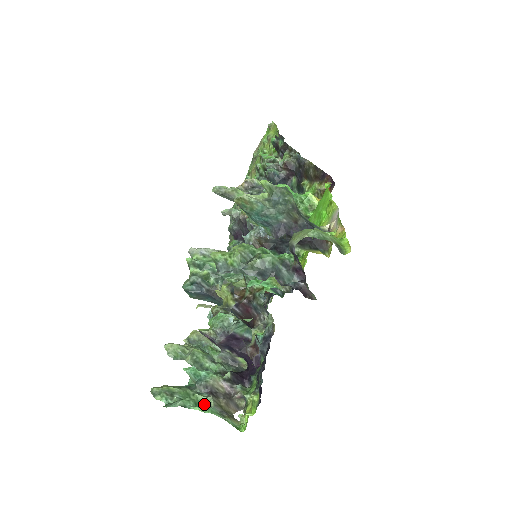
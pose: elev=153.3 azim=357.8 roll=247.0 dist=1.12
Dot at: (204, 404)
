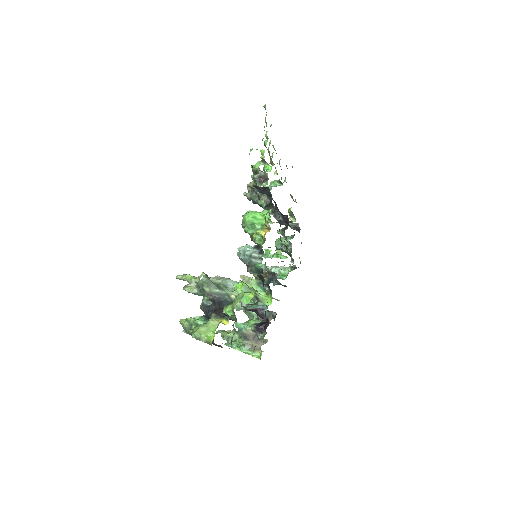
Dot at: (243, 344)
